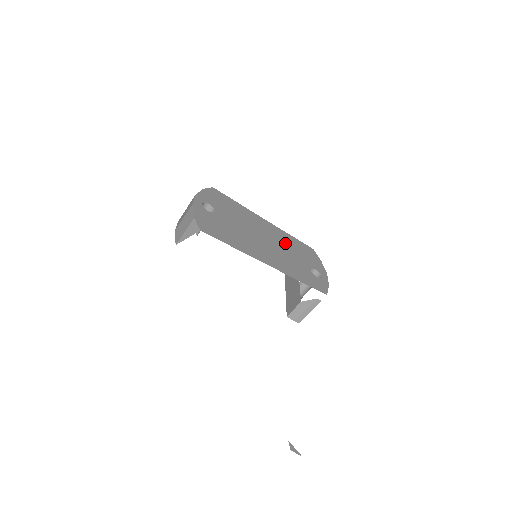
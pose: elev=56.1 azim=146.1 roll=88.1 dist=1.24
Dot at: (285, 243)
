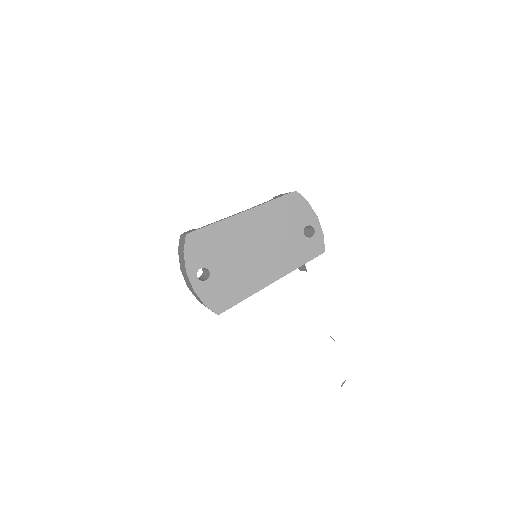
Dot at: (272, 225)
